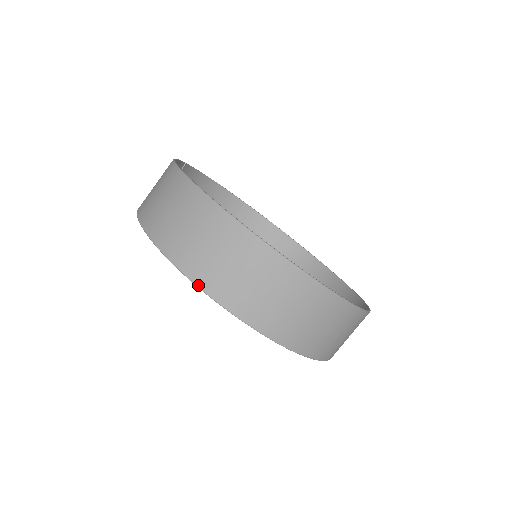
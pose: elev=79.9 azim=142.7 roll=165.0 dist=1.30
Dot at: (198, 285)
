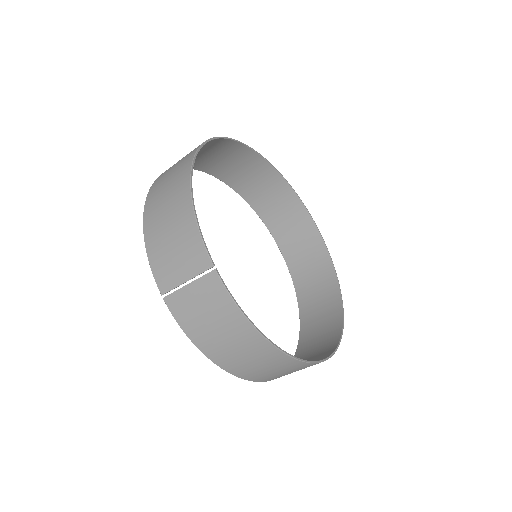
Dot at: occluded
